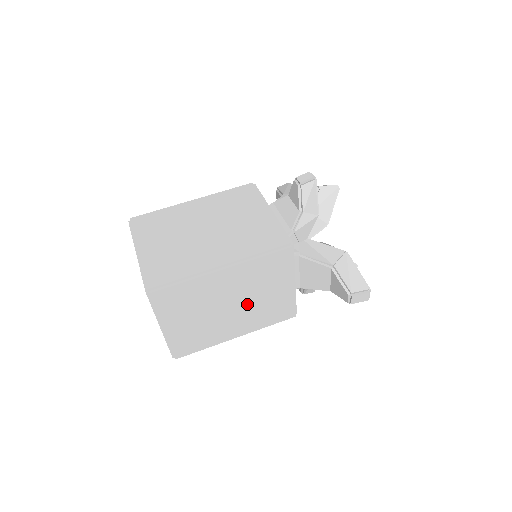
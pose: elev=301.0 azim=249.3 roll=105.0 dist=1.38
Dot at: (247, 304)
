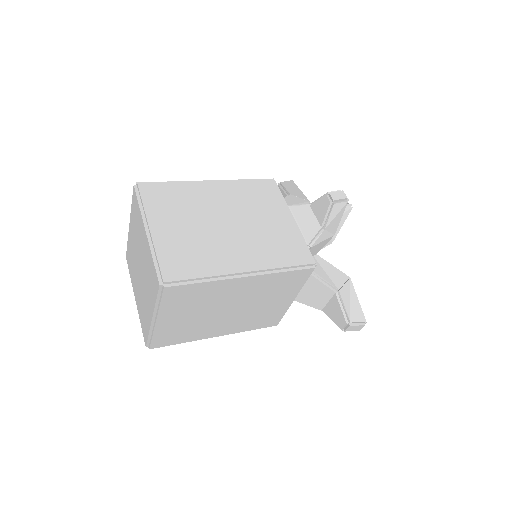
Dot at: (245, 310)
